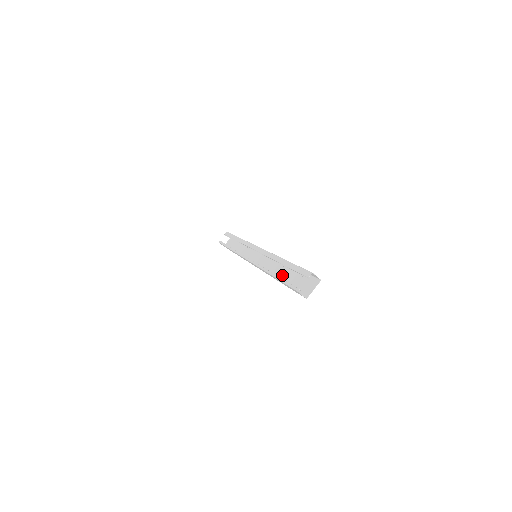
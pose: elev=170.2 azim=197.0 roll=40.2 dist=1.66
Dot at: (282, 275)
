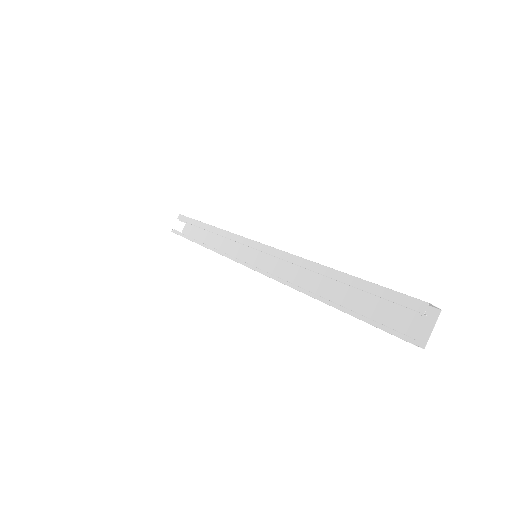
Dot at: (331, 293)
